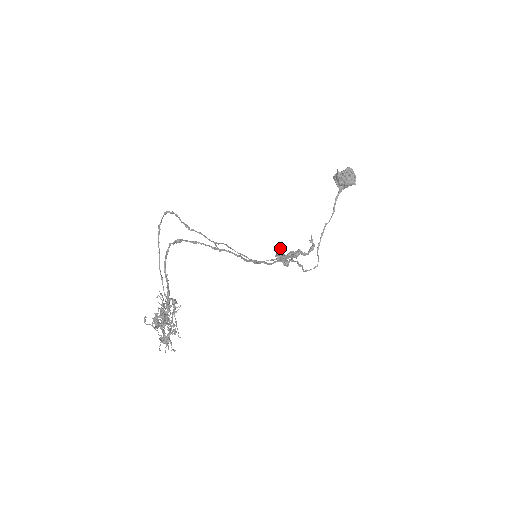
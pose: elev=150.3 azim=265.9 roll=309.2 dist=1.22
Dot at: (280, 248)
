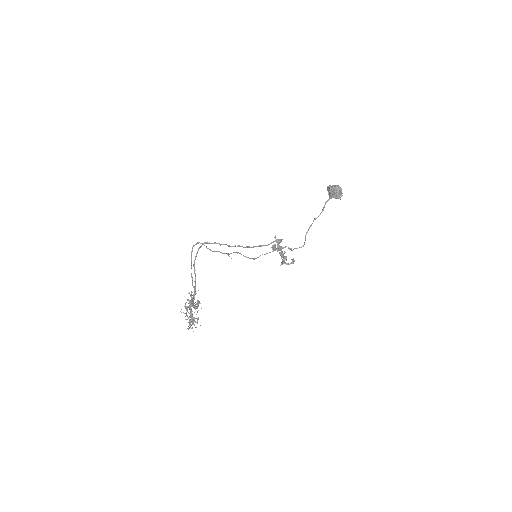
Dot at: (275, 245)
